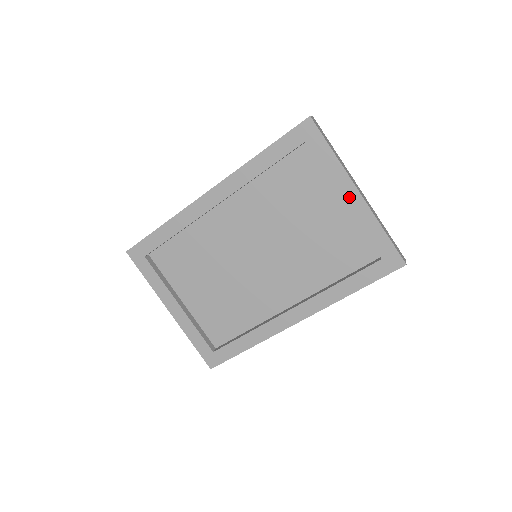
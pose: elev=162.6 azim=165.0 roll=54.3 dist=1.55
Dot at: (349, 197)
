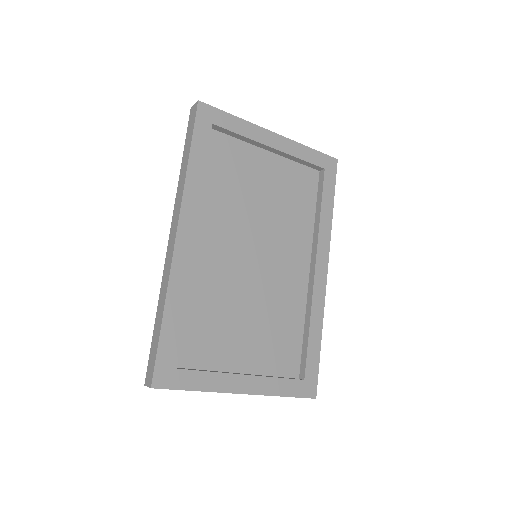
Dot at: (273, 142)
